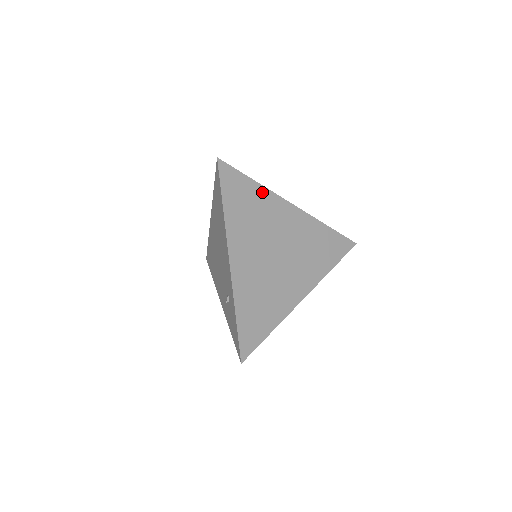
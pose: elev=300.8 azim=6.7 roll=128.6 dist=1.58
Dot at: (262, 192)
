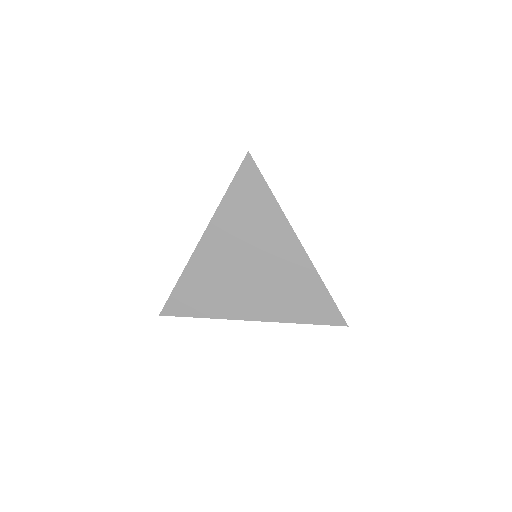
Dot at: (274, 209)
